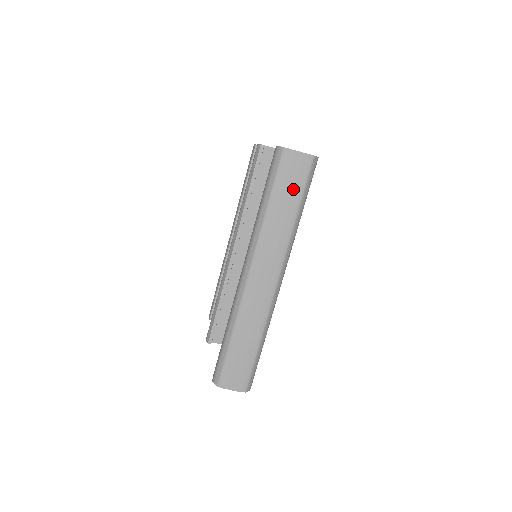
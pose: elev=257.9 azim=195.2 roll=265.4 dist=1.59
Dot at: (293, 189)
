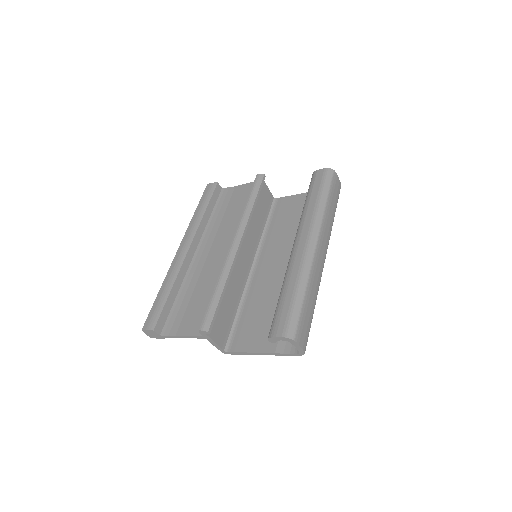
Dot at: (335, 198)
